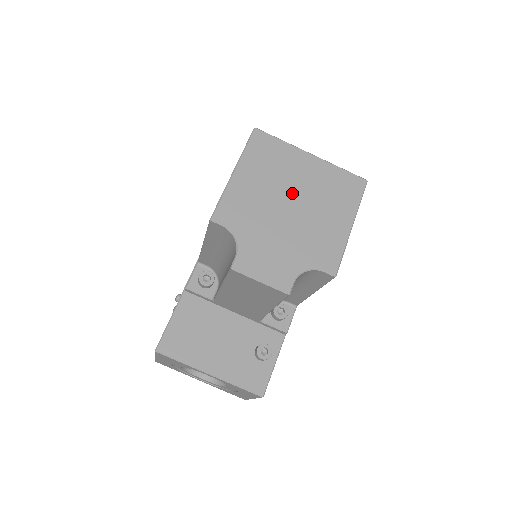
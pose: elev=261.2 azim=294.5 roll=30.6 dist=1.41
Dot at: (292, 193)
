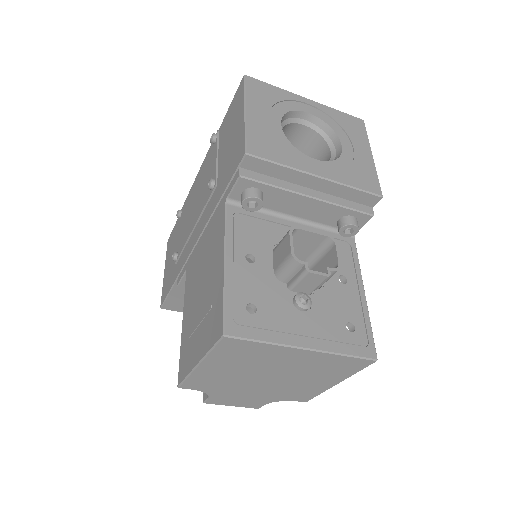
Dot at: (271, 373)
